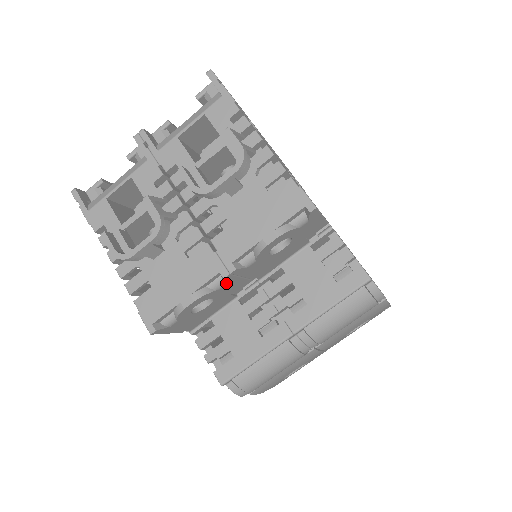
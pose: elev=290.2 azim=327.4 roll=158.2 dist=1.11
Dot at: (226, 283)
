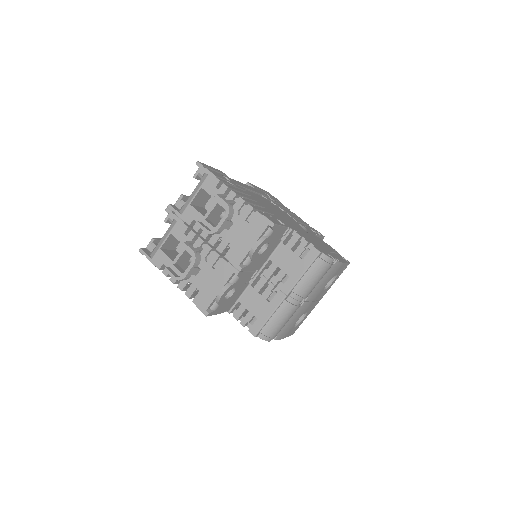
Dot at: (239, 277)
